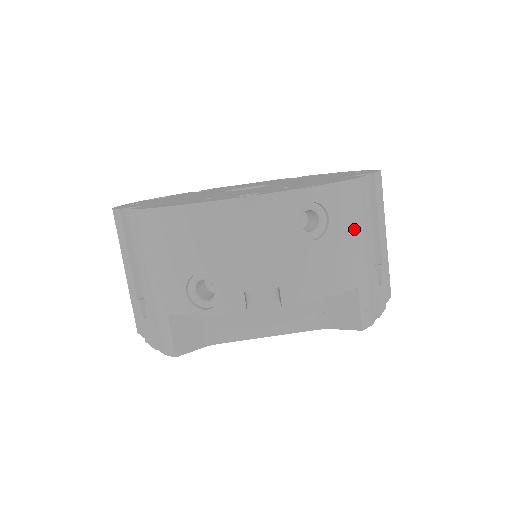
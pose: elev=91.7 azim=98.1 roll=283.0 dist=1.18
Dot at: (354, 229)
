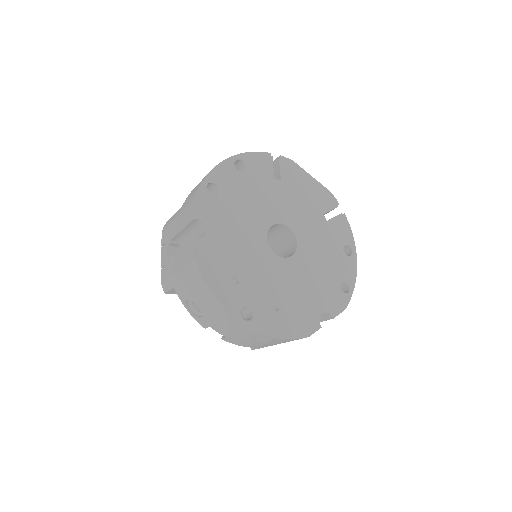
Dot at: (284, 342)
